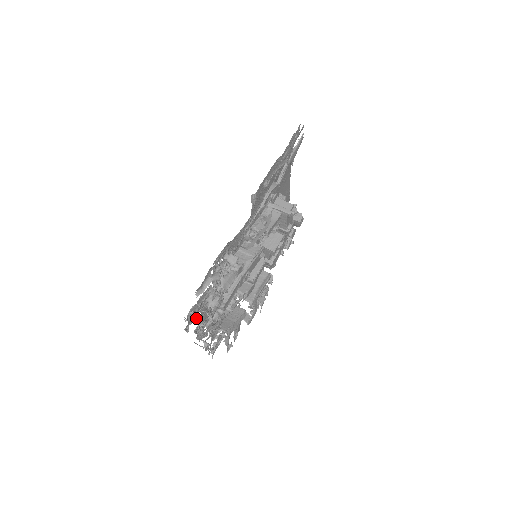
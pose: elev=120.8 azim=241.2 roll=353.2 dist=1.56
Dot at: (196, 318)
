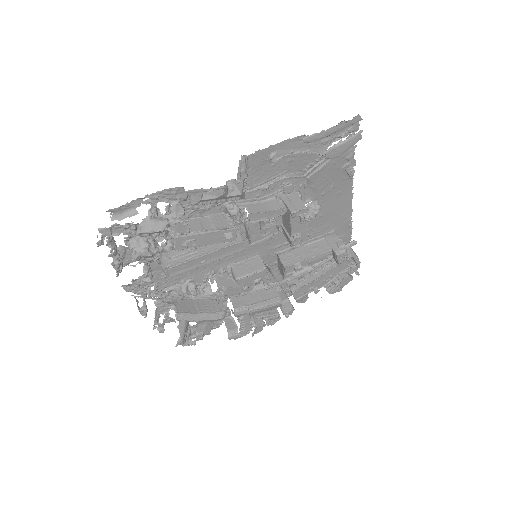
Dot at: (135, 265)
